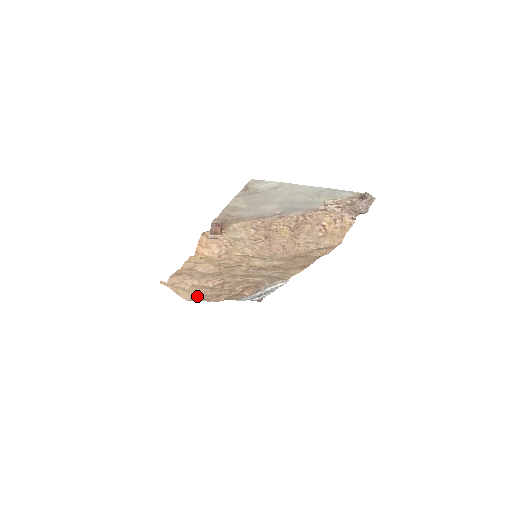
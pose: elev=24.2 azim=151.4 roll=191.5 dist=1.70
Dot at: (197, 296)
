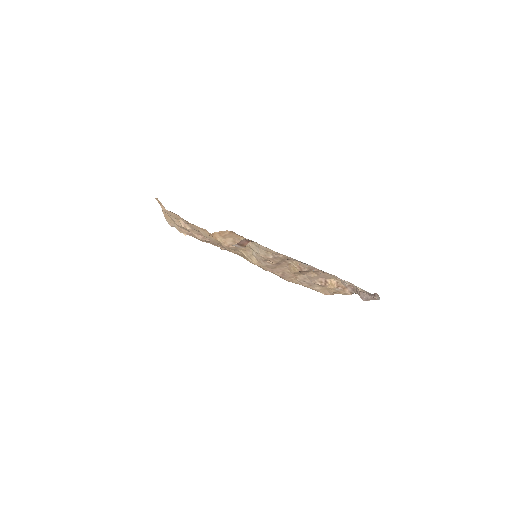
Dot at: (181, 232)
